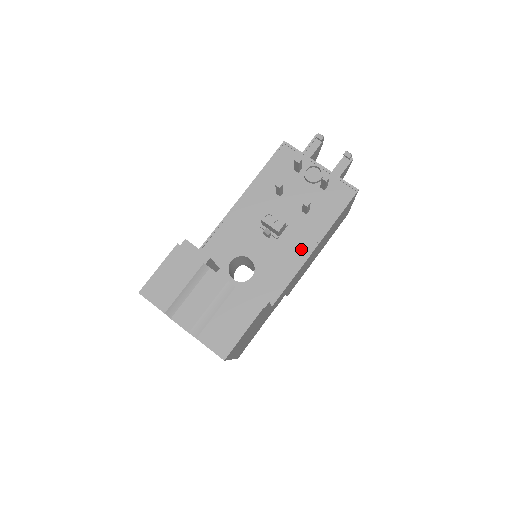
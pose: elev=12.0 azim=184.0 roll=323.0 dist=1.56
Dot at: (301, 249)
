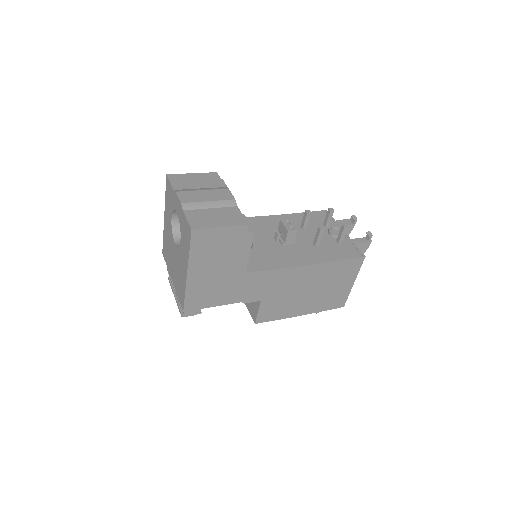
Dot at: (296, 259)
